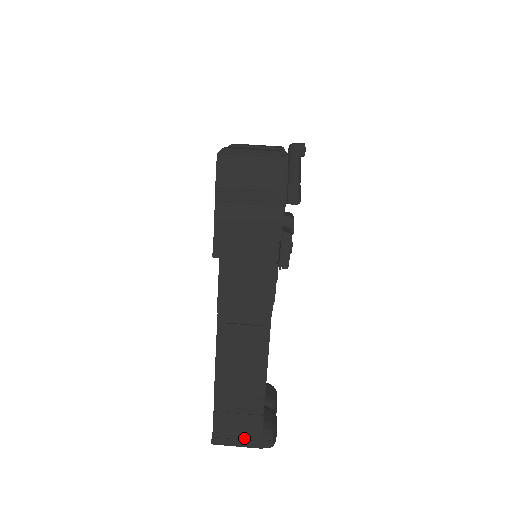
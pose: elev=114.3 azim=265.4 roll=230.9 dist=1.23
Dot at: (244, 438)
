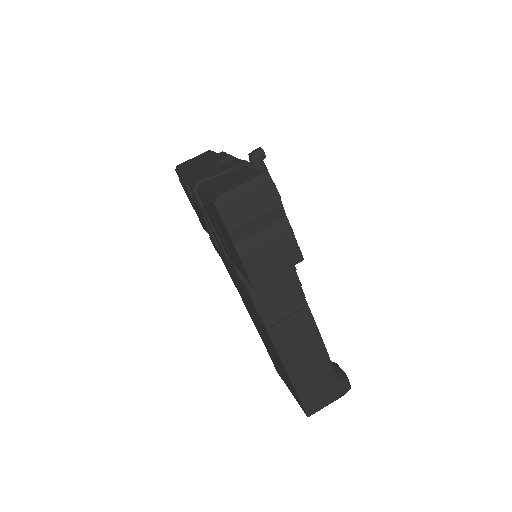
Dot at: (329, 396)
